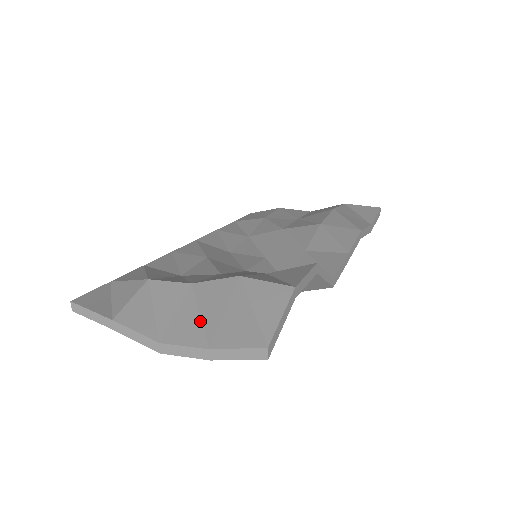
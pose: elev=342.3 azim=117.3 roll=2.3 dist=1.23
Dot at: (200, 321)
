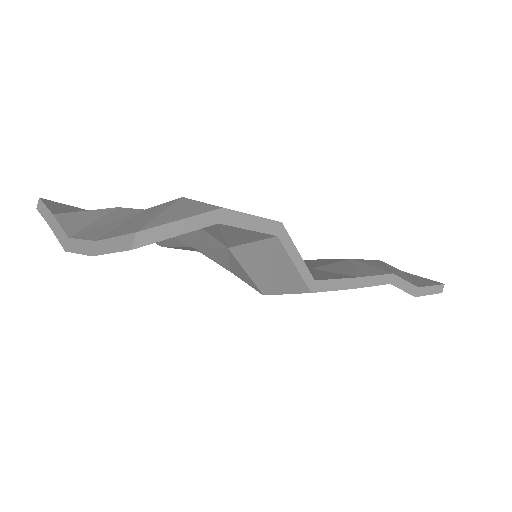
Dot at: (116, 226)
